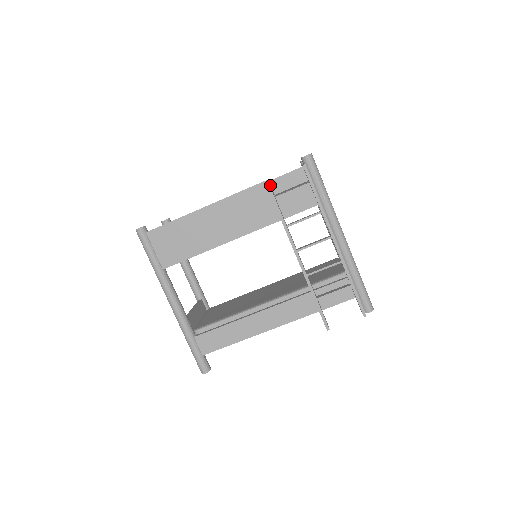
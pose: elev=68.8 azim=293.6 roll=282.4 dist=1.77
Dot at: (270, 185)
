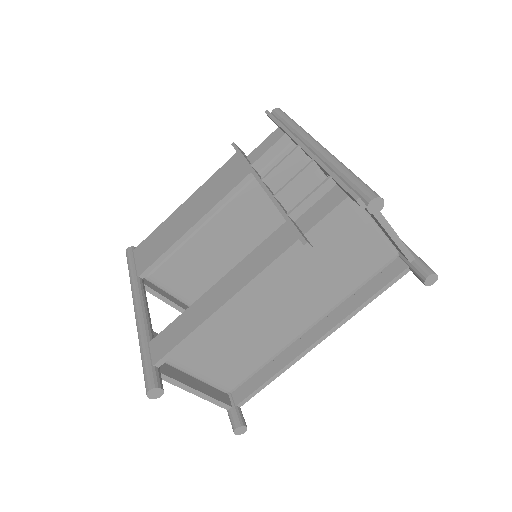
Dot at: (242, 151)
